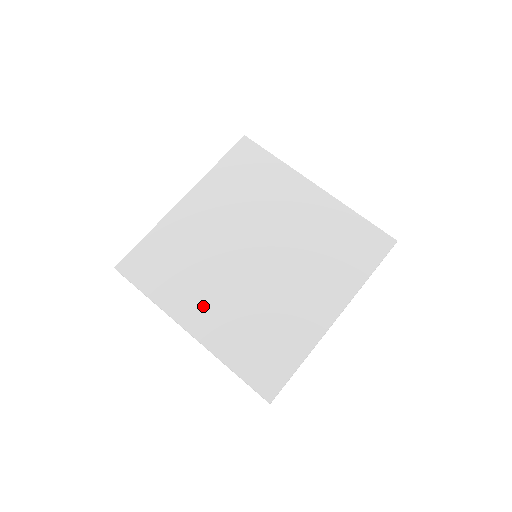
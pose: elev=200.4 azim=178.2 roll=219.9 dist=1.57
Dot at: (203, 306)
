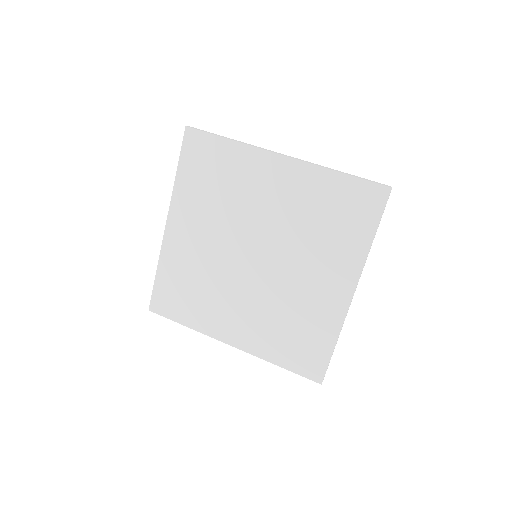
Dot at: (232, 320)
